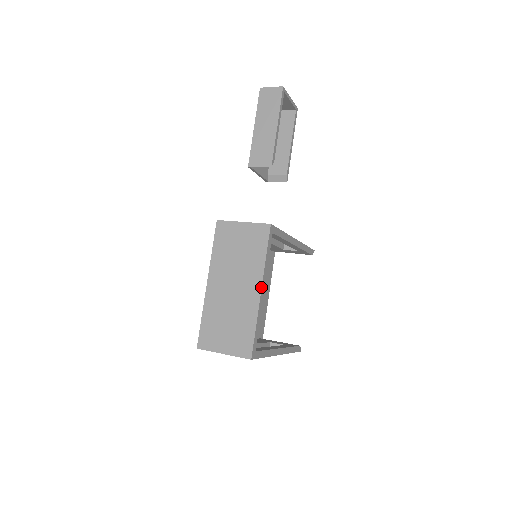
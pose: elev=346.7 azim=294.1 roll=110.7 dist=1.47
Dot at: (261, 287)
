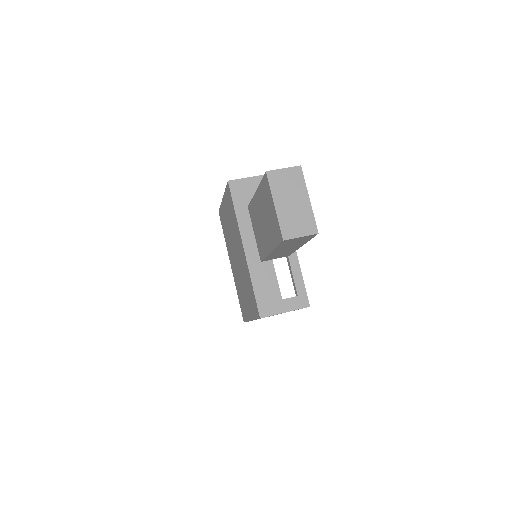
Dot at: occluded
